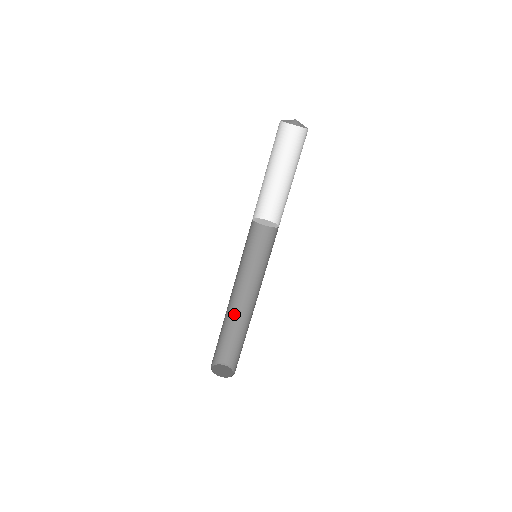
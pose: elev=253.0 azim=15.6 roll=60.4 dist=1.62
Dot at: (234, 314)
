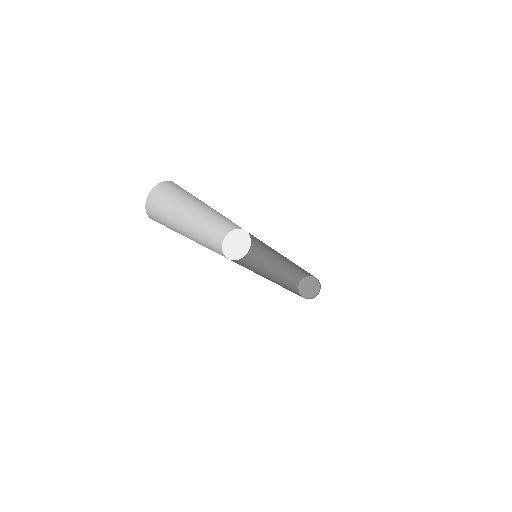
Dot at: (279, 268)
